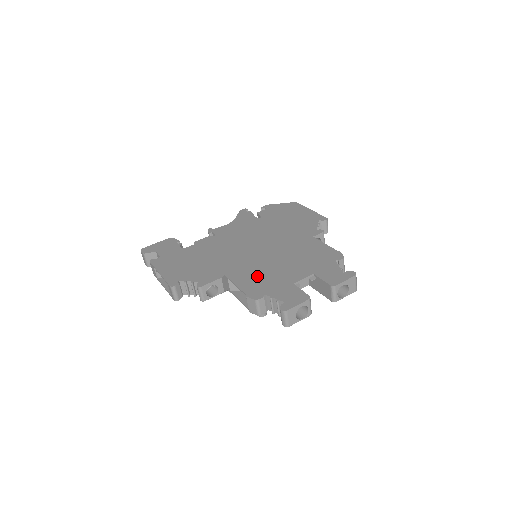
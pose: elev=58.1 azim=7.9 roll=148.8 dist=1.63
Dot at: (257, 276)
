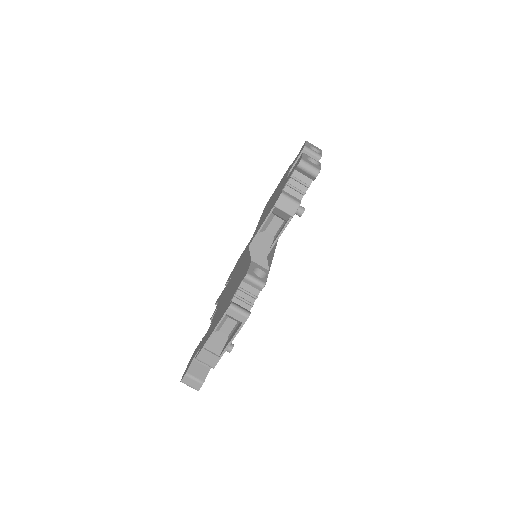
Dot at: (265, 215)
